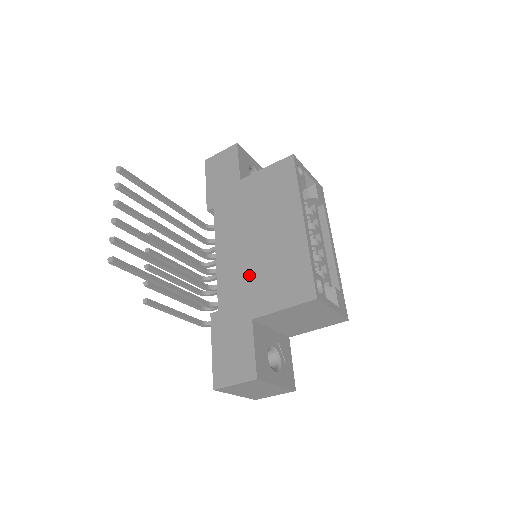
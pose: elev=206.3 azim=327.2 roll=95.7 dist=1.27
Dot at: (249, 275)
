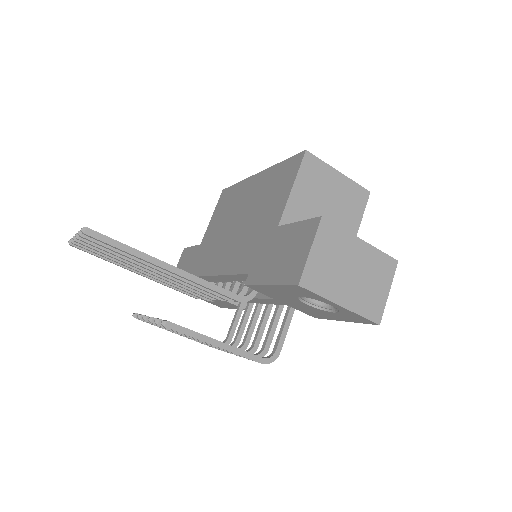
Dot at: (250, 231)
